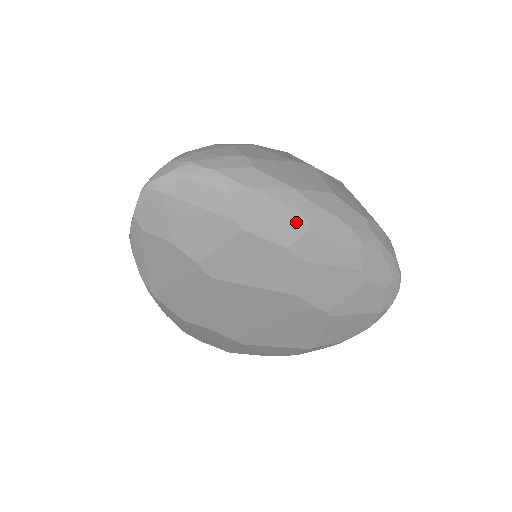
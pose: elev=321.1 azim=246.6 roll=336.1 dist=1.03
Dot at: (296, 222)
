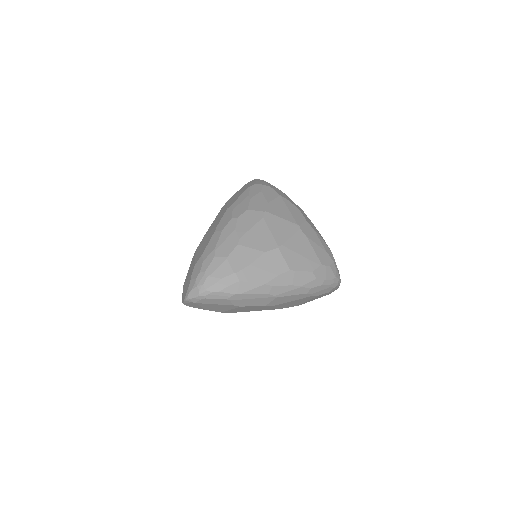
Dot at: (268, 298)
